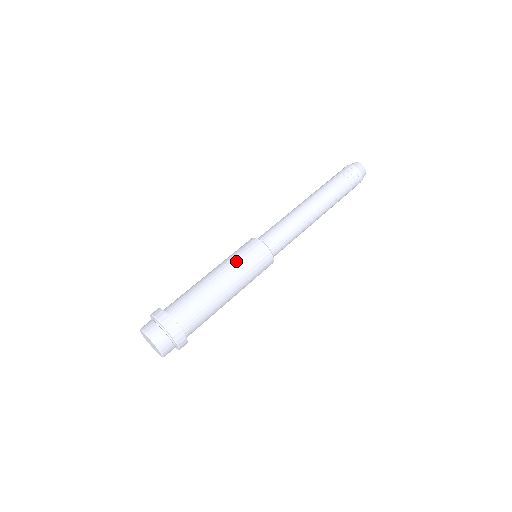
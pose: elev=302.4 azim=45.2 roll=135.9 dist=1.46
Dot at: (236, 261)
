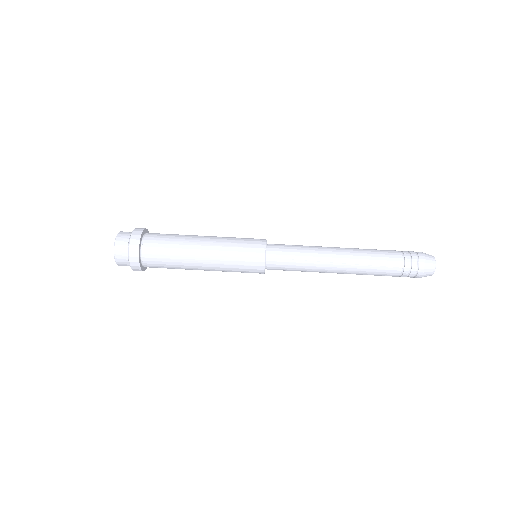
Dot at: (230, 239)
